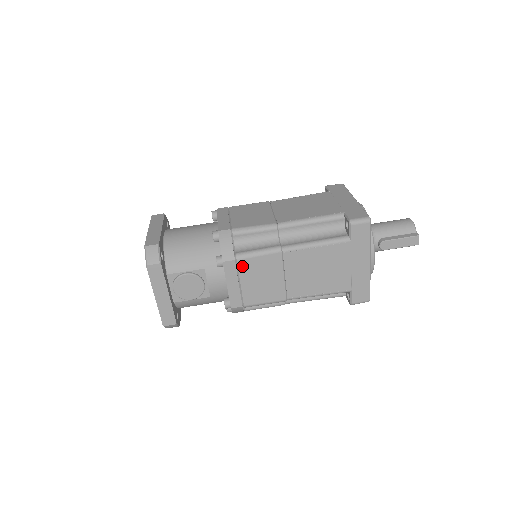
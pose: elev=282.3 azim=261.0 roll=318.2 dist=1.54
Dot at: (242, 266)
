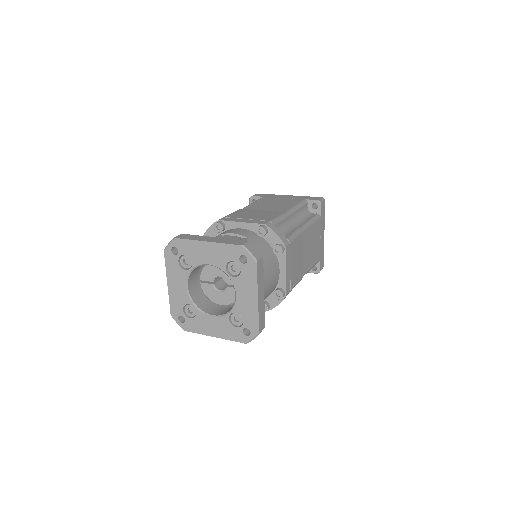
Dot at: (232, 217)
